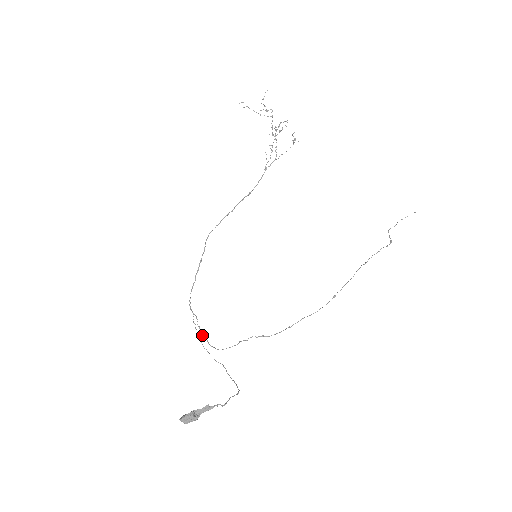
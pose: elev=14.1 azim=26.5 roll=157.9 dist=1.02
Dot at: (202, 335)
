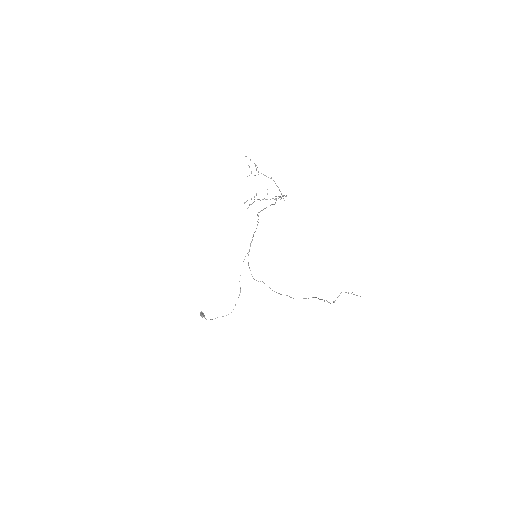
Dot at: occluded
